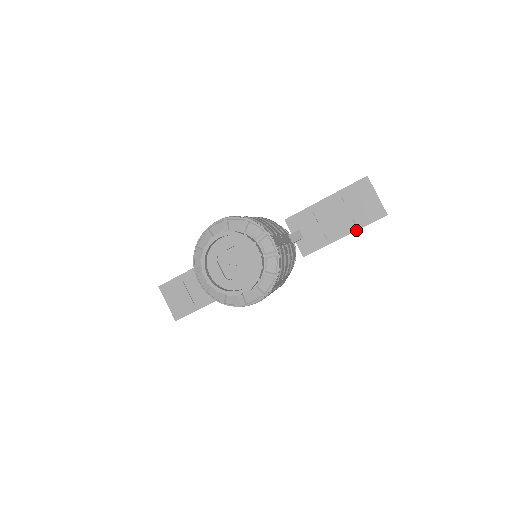
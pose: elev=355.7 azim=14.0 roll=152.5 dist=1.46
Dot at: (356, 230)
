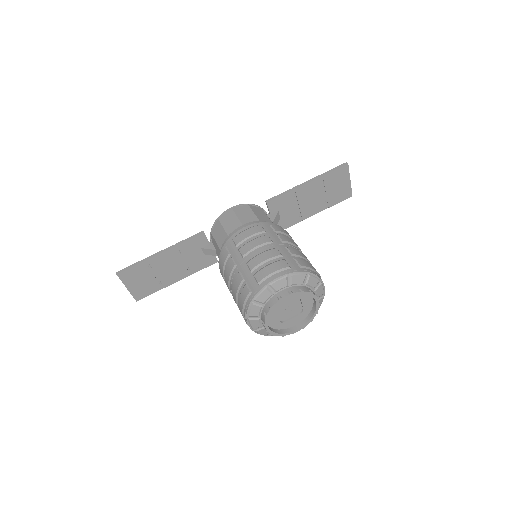
Dot at: occluded
